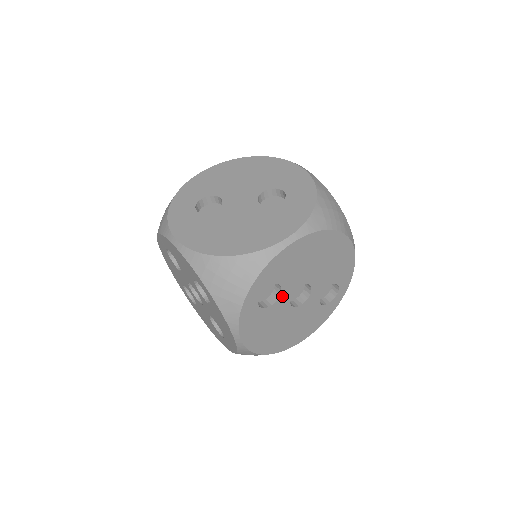
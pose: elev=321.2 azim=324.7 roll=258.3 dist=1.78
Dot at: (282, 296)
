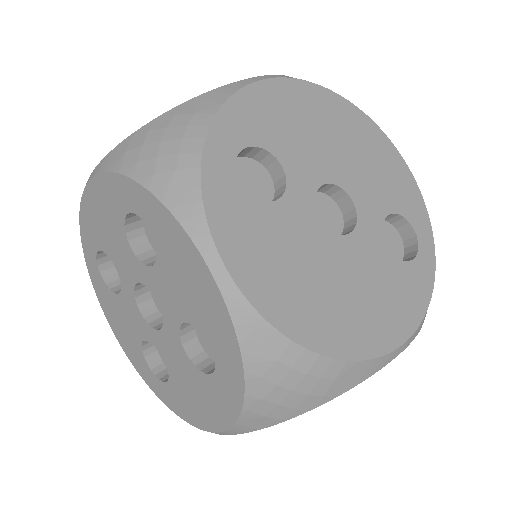
Dot at: (292, 190)
